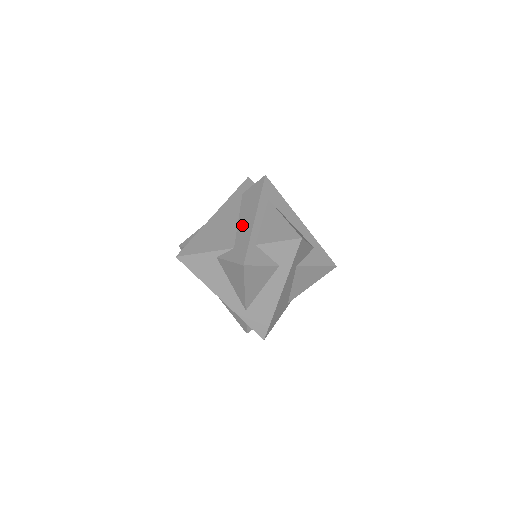
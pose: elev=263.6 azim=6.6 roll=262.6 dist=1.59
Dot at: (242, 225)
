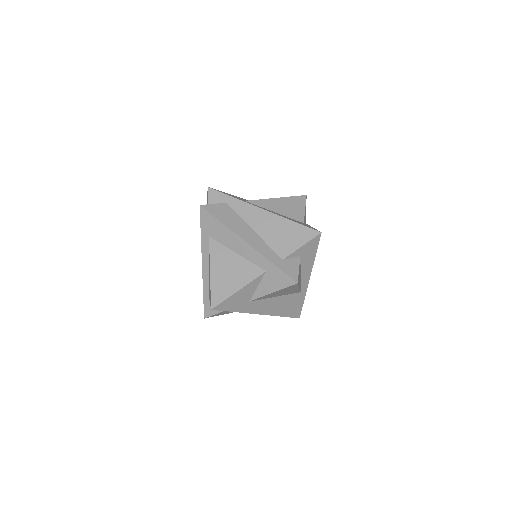
Dot at: occluded
